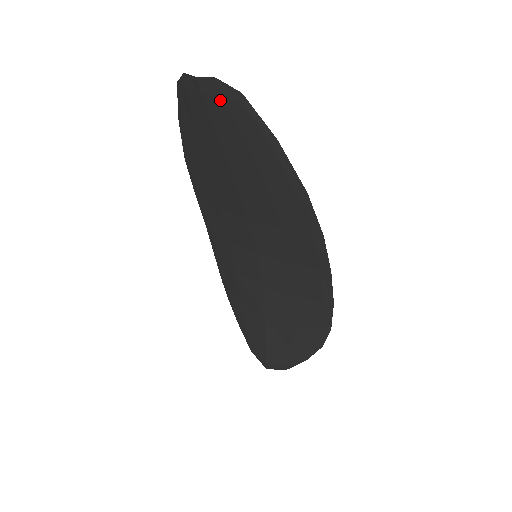
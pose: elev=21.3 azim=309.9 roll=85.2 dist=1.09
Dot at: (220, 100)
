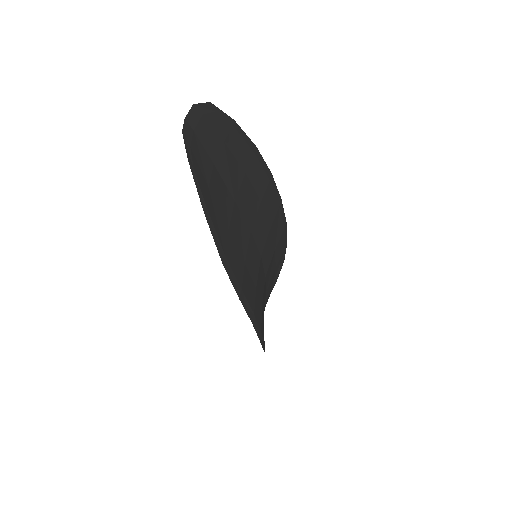
Dot at: (190, 148)
